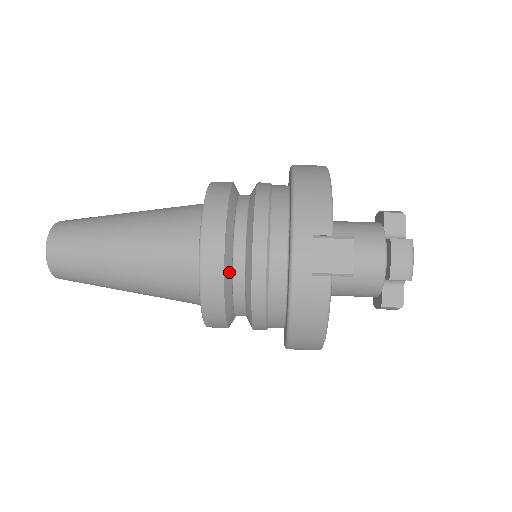
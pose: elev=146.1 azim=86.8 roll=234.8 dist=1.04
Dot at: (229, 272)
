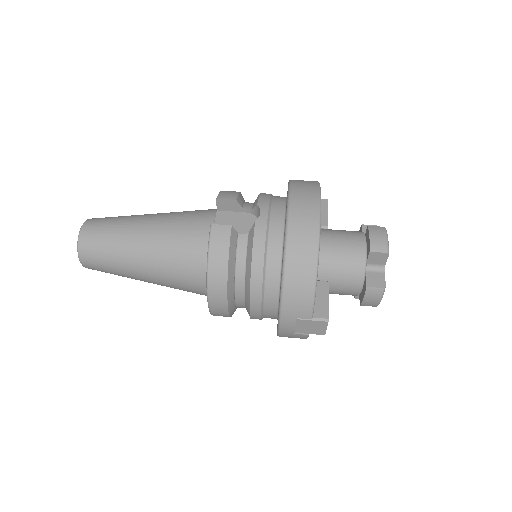
Dot at: (233, 309)
